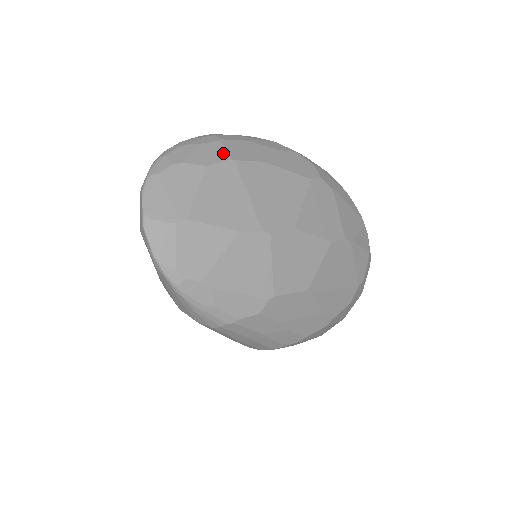
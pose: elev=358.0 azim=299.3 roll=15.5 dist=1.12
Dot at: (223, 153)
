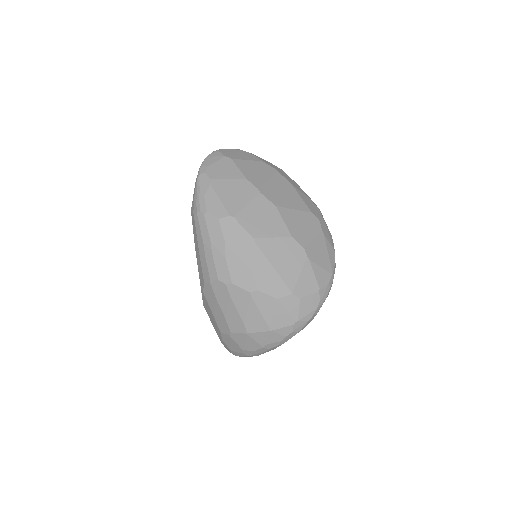
Dot at: (276, 168)
